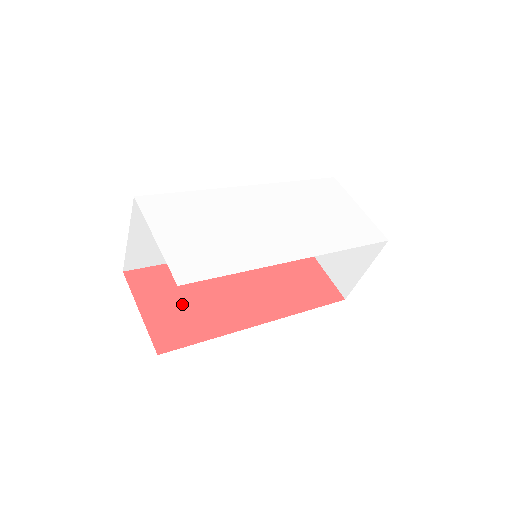
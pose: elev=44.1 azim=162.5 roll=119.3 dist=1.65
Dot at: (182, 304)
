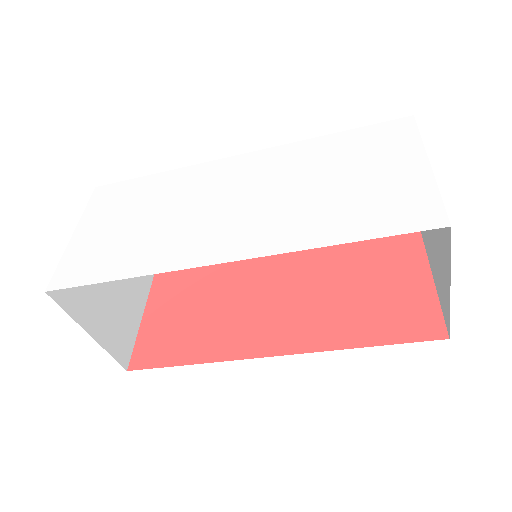
Dot at: (188, 314)
